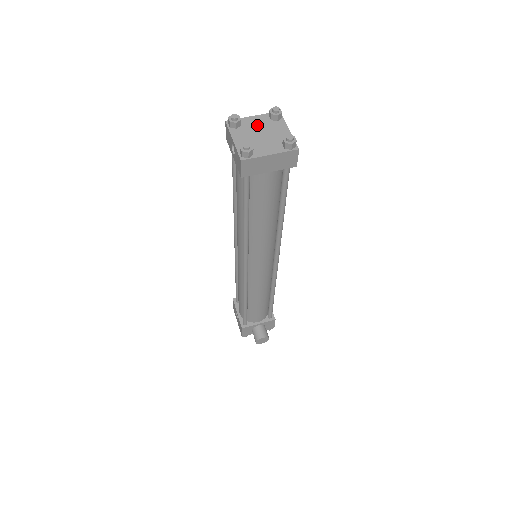
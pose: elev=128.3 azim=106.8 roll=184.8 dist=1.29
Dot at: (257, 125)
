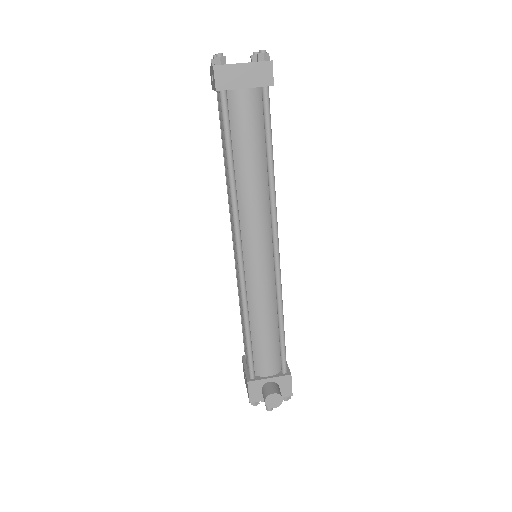
Dot at: occluded
